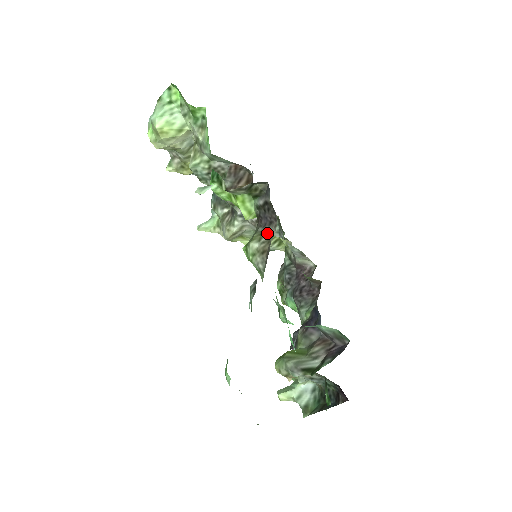
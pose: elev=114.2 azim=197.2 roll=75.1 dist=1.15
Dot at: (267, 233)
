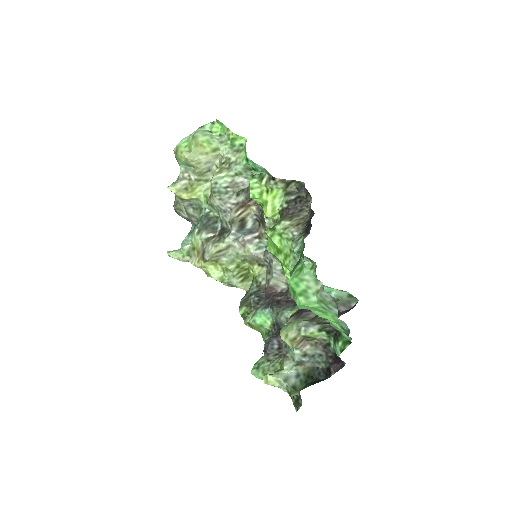
Dot at: (298, 215)
